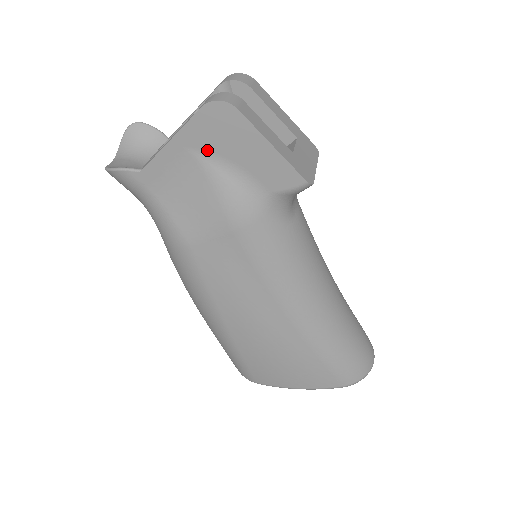
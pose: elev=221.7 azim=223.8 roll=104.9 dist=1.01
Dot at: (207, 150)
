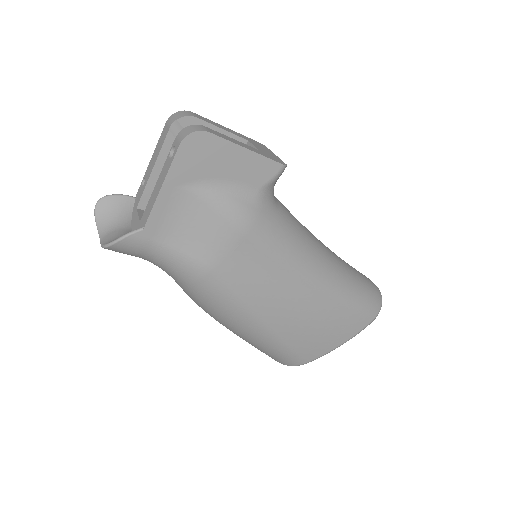
Dot at: (196, 180)
